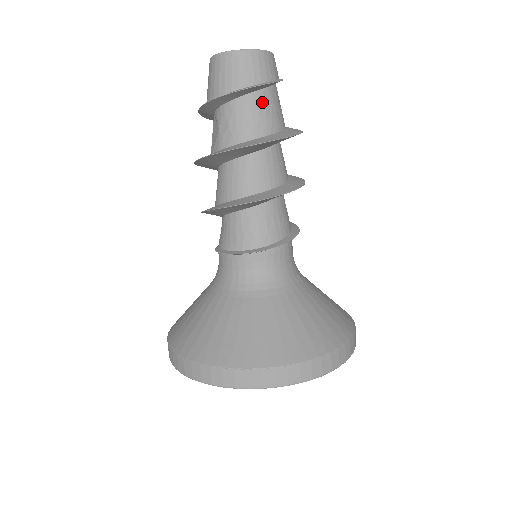
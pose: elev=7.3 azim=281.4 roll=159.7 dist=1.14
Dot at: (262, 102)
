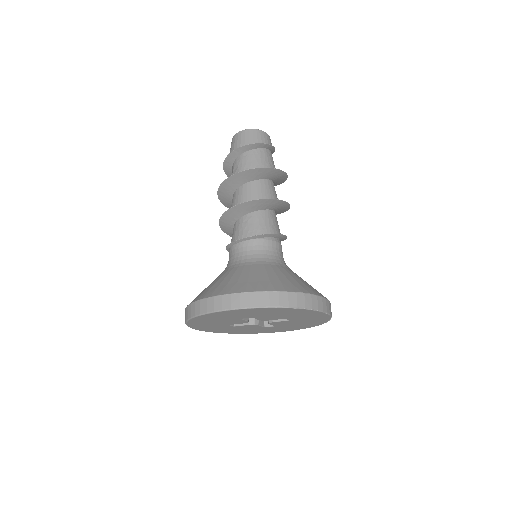
Dot at: (258, 154)
